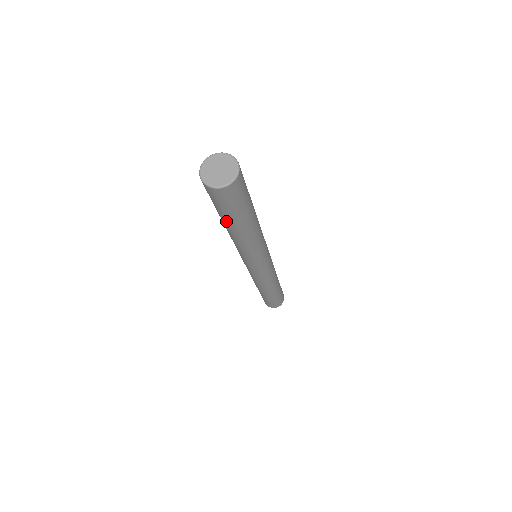
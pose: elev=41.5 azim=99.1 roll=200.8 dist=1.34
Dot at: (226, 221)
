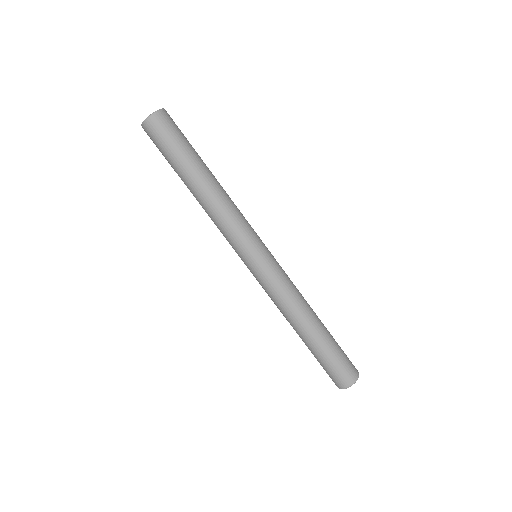
Dot at: (177, 172)
